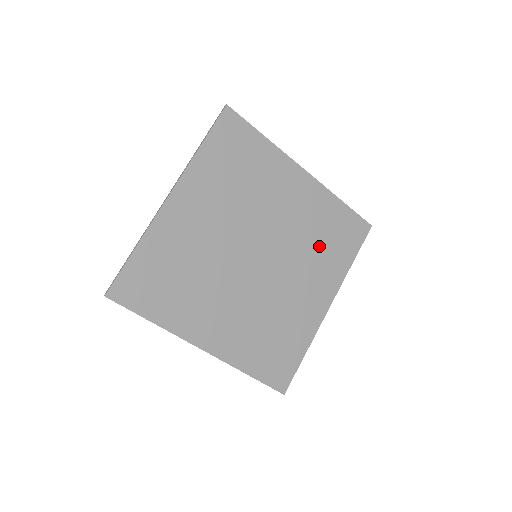
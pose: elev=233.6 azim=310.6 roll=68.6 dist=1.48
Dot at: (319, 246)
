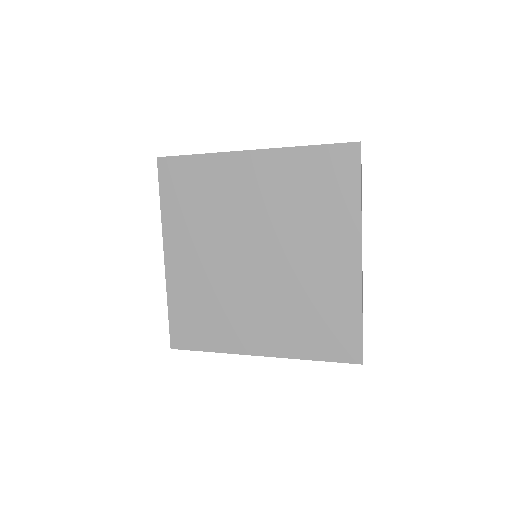
Dot at: (310, 207)
